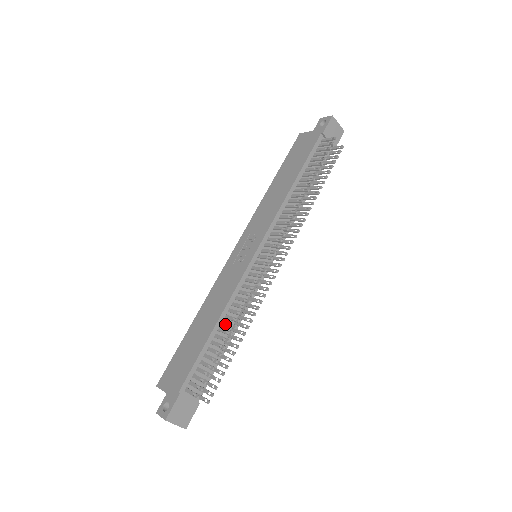
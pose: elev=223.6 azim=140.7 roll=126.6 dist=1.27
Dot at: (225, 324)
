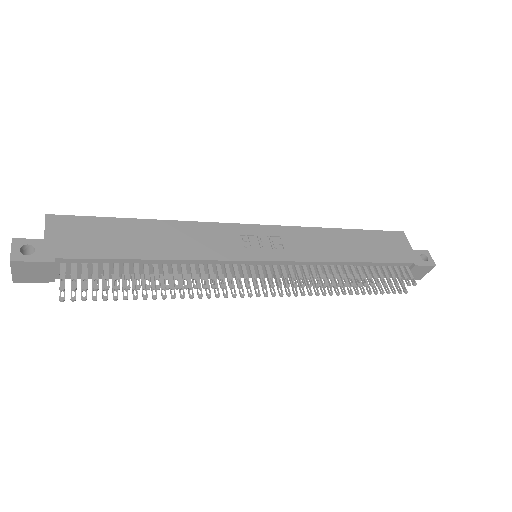
Dot at: (165, 271)
